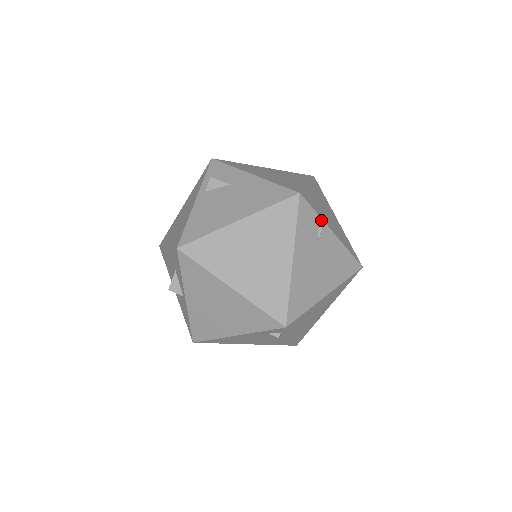
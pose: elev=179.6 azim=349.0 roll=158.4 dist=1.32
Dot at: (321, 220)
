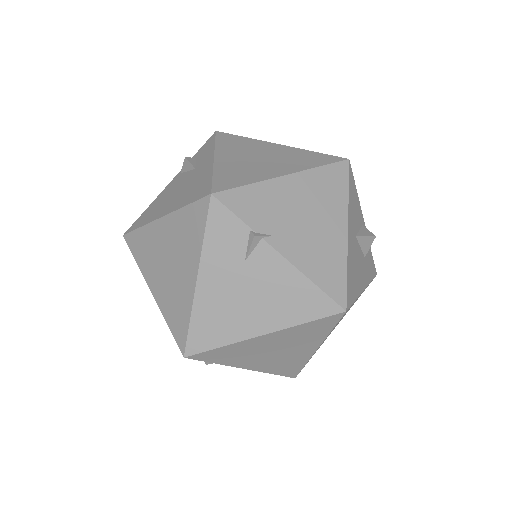
Dot at: (251, 234)
